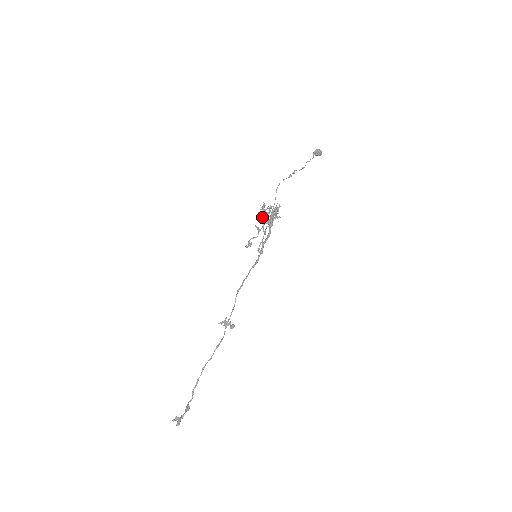
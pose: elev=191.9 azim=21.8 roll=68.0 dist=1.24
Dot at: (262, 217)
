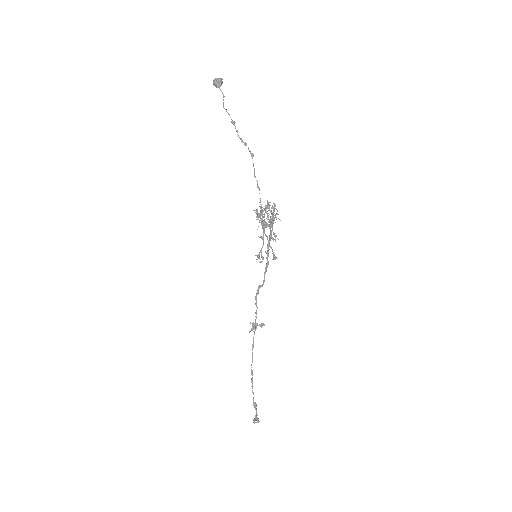
Dot at: (263, 226)
